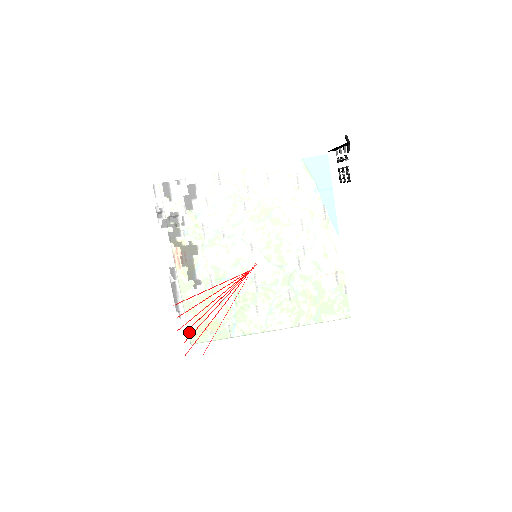
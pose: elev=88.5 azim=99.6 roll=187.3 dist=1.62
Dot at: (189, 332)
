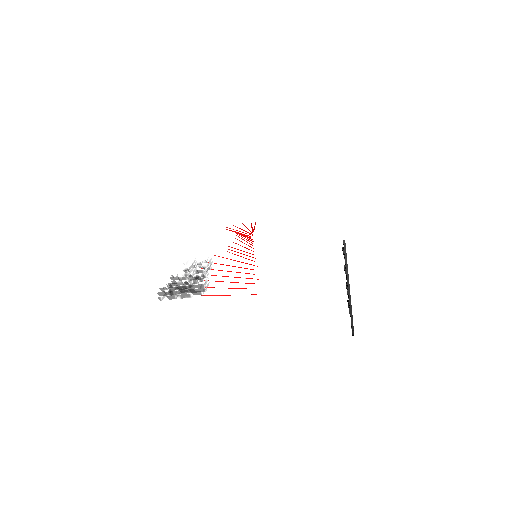
Dot at: occluded
